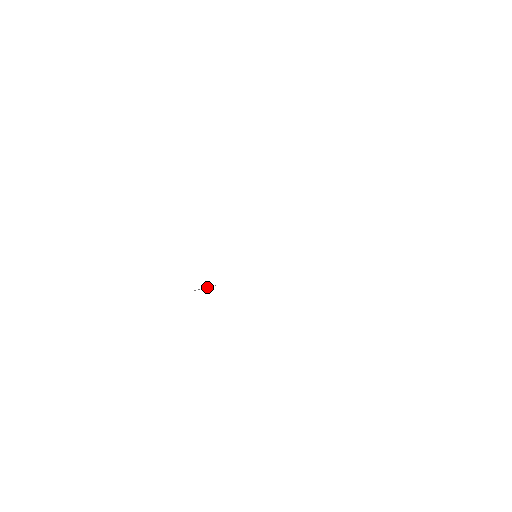
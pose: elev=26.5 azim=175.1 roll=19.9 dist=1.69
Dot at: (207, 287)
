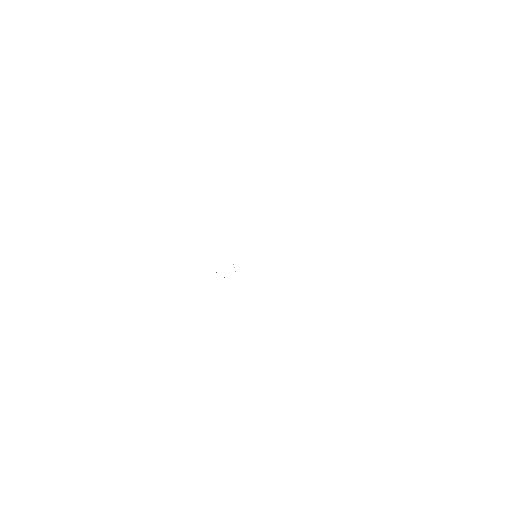
Dot at: (224, 277)
